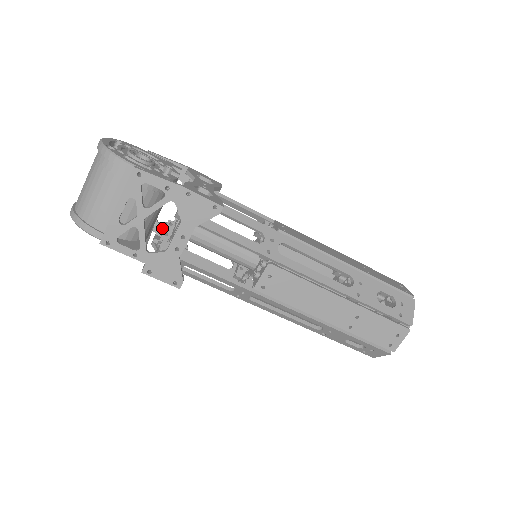
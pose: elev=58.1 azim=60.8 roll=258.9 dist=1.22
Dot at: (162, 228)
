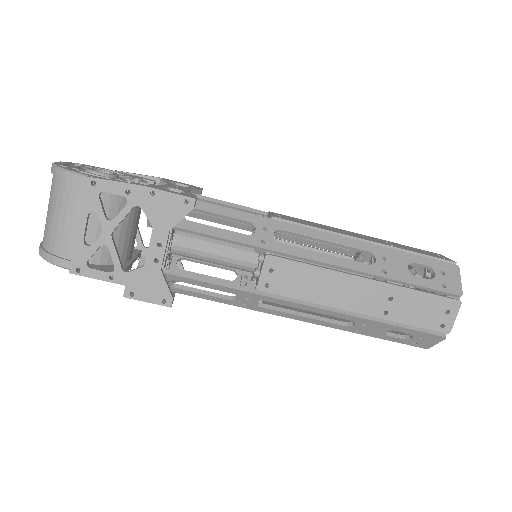
Dot at: occluded
